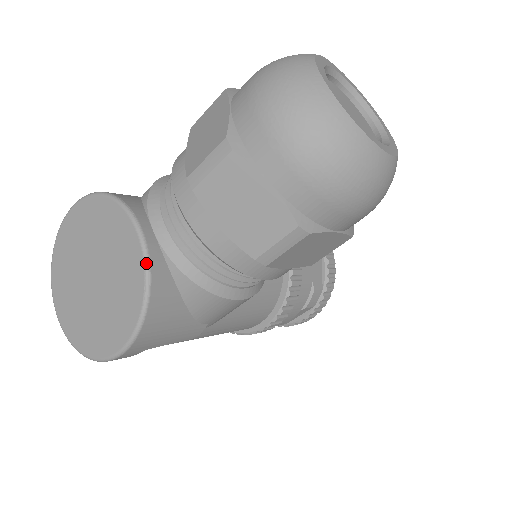
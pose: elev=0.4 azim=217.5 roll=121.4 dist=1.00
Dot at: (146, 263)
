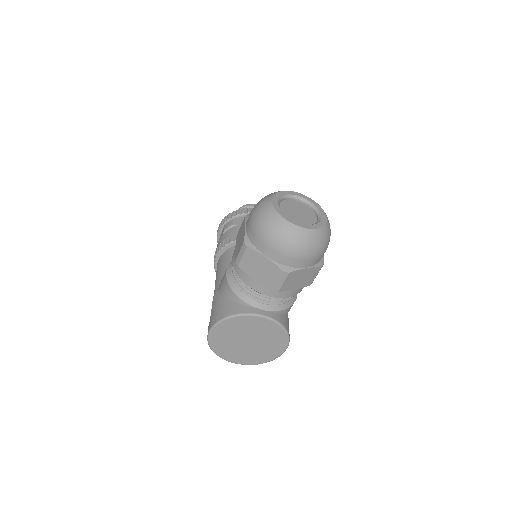
Dot at: (276, 322)
